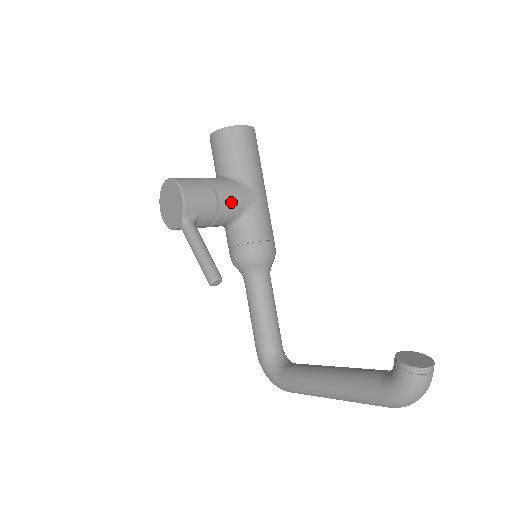
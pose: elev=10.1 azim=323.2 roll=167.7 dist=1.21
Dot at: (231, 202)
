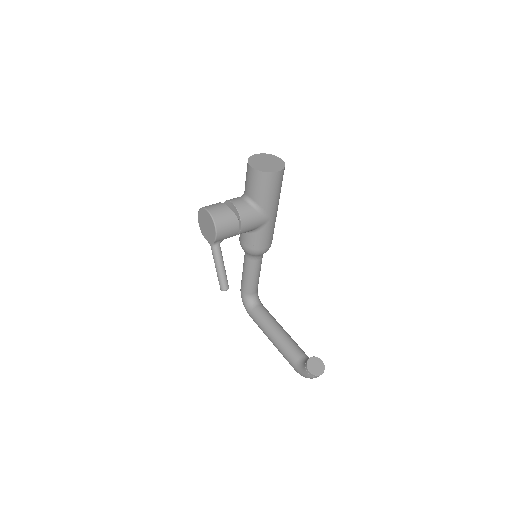
Dot at: (249, 228)
